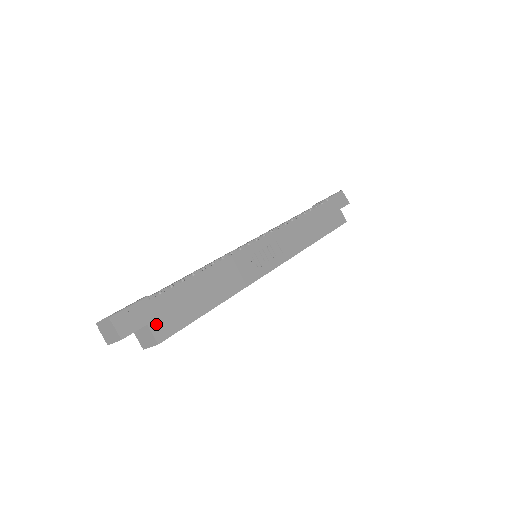
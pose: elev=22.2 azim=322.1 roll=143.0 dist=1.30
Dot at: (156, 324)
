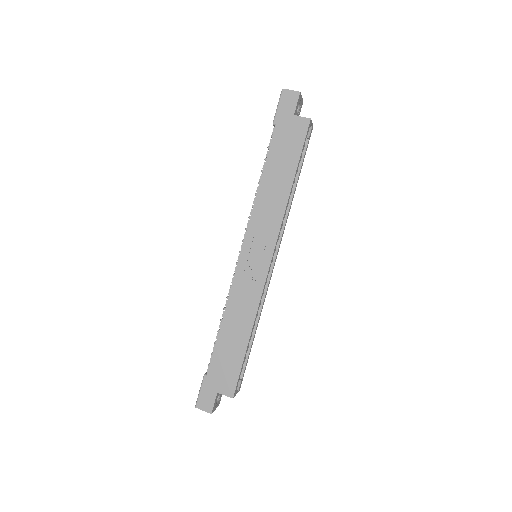
Dot at: (222, 388)
